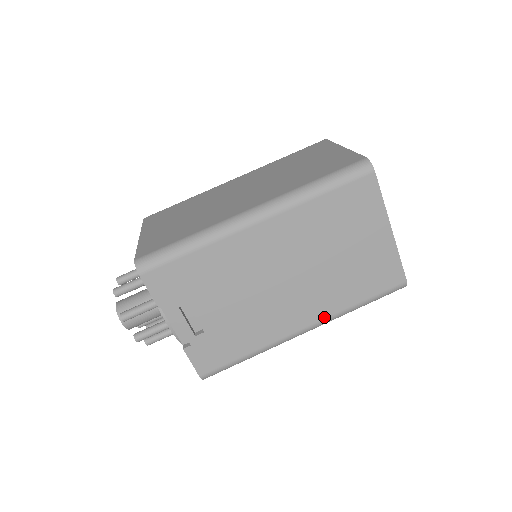
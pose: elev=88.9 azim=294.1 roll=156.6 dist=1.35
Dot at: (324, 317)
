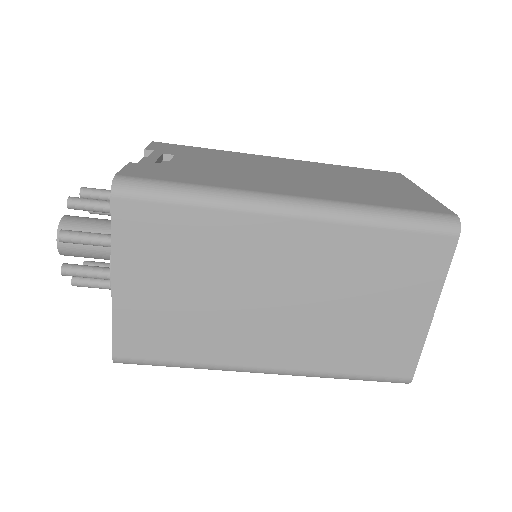
Dot at: occluded
